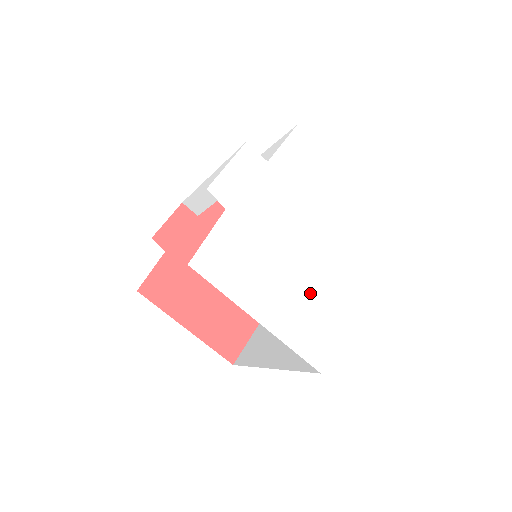
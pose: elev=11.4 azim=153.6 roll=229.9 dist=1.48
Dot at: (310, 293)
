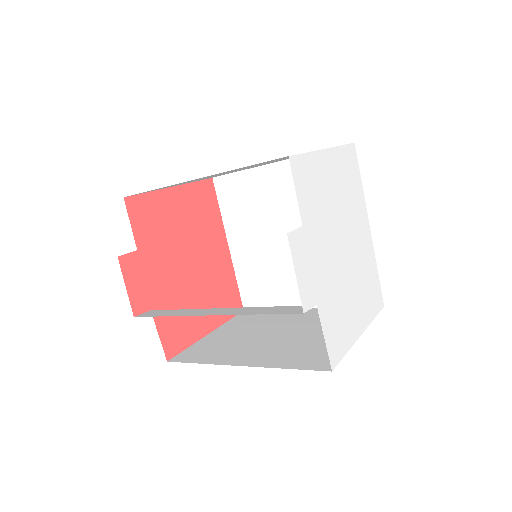
Dot at: (361, 275)
